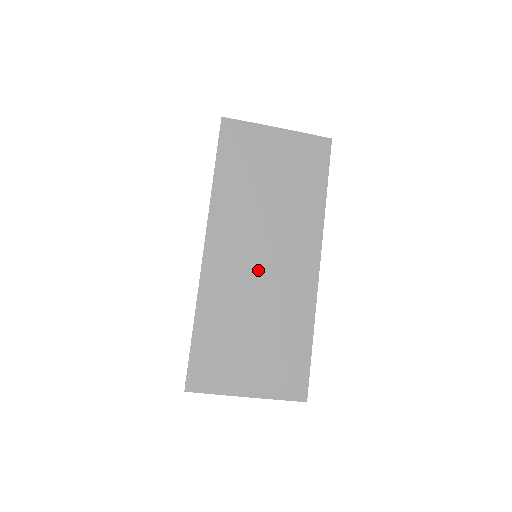
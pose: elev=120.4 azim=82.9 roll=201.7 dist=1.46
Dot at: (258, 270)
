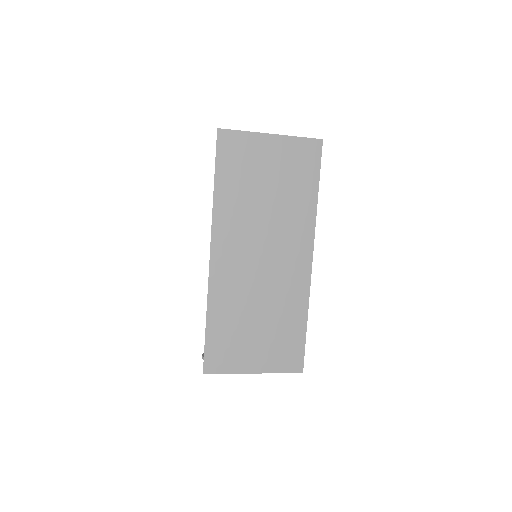
Dot at: (258, 270)
